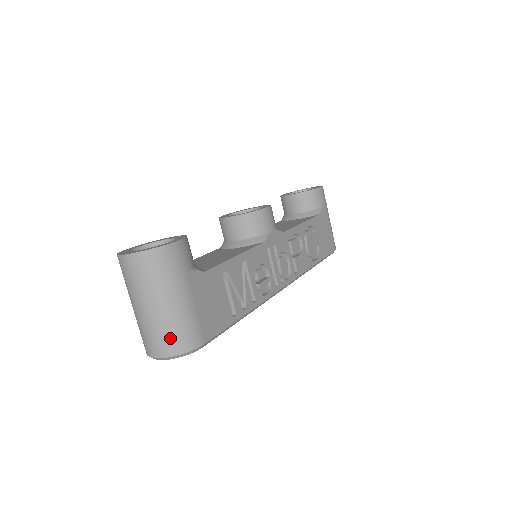
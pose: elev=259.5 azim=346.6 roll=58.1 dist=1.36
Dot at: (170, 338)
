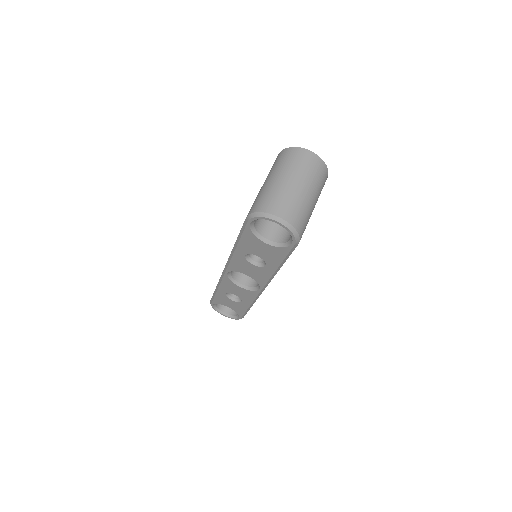
Dot at: (300, 215)
